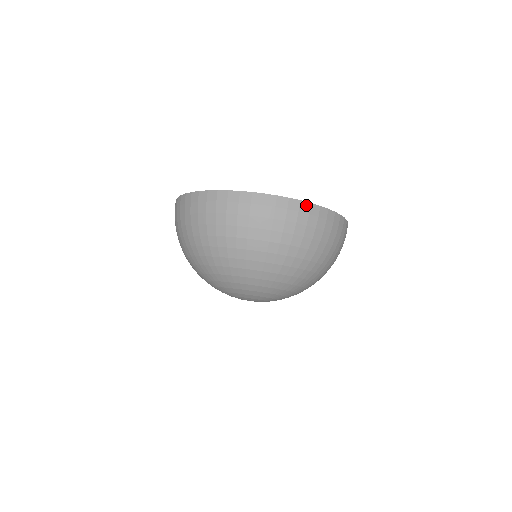
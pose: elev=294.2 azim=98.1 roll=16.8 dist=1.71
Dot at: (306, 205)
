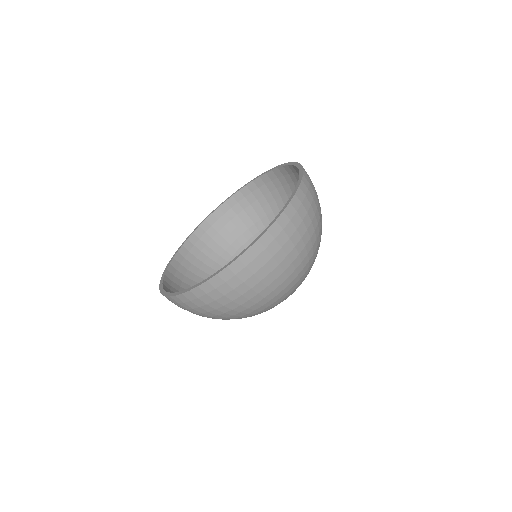
Dot at: (289, 208)
